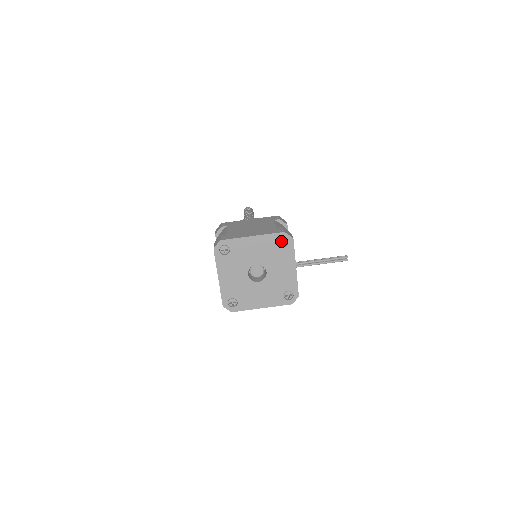
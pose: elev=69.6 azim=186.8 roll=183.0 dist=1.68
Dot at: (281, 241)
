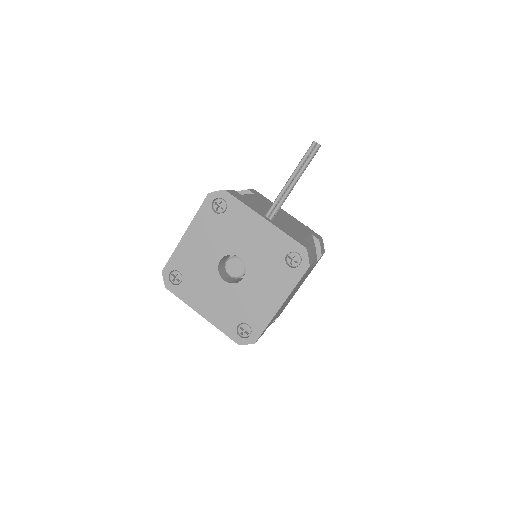
Dot at: (216, 207)
